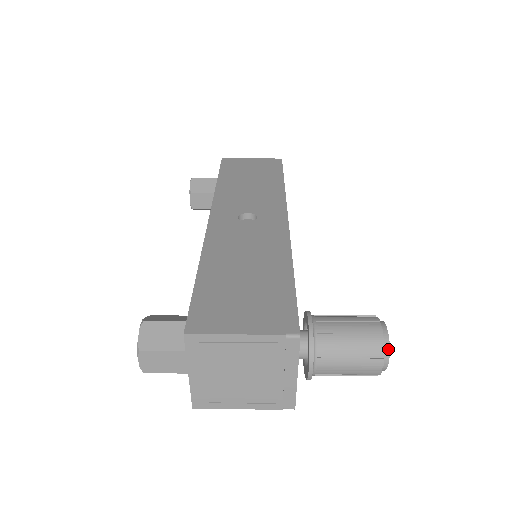
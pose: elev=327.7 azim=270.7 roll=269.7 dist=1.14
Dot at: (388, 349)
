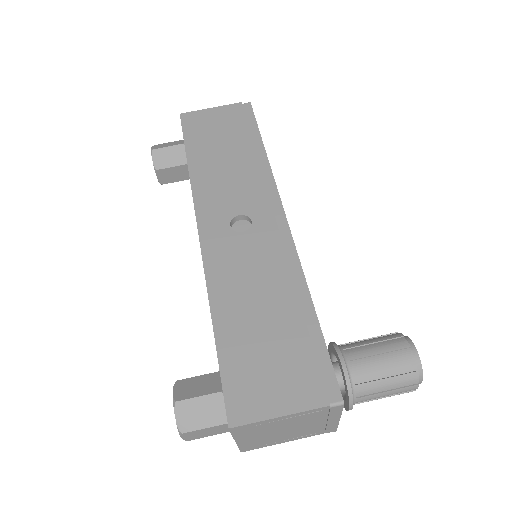
Dot at: (421, 374)
